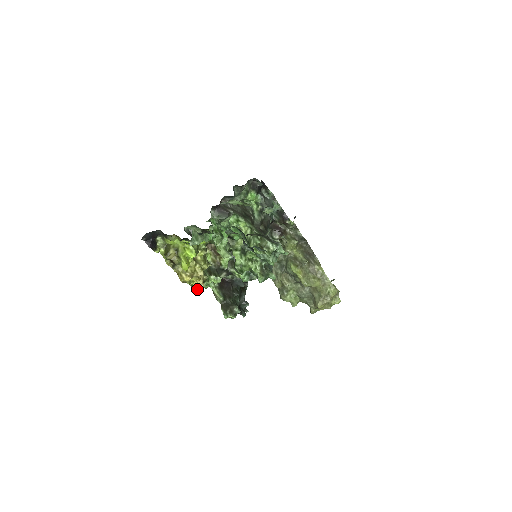
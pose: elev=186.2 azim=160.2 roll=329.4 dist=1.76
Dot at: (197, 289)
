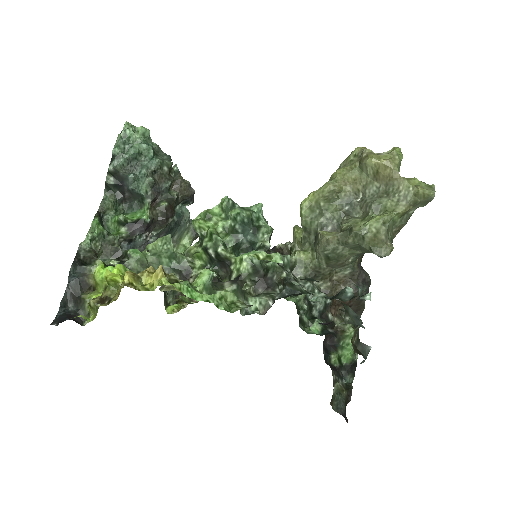
Dot at: occluded
